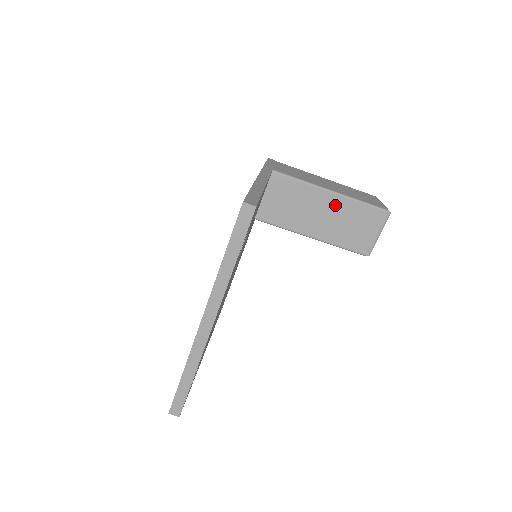
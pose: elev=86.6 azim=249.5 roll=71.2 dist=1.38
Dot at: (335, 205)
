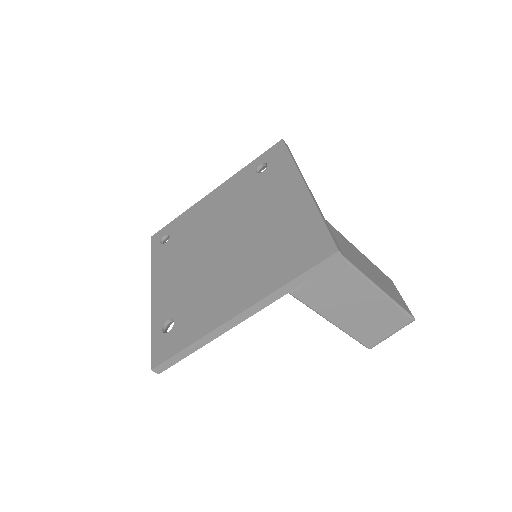
Dot at: occluded
